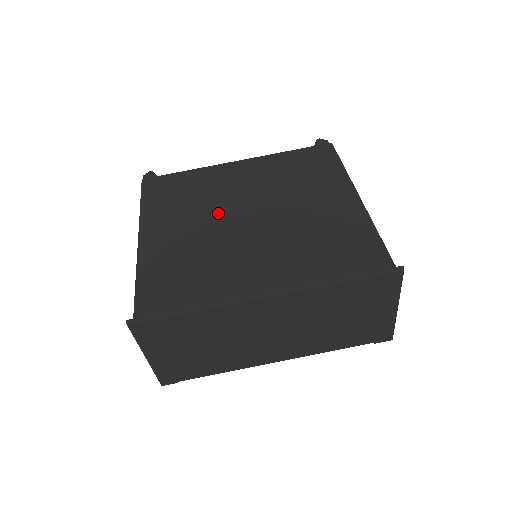
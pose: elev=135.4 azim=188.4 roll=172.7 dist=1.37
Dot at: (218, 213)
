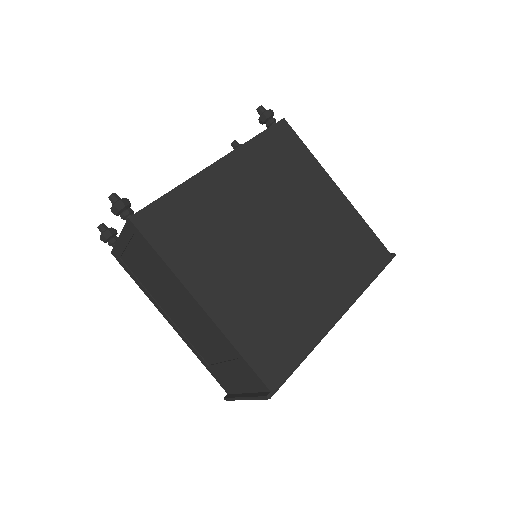
Dot at: (251, 244)
